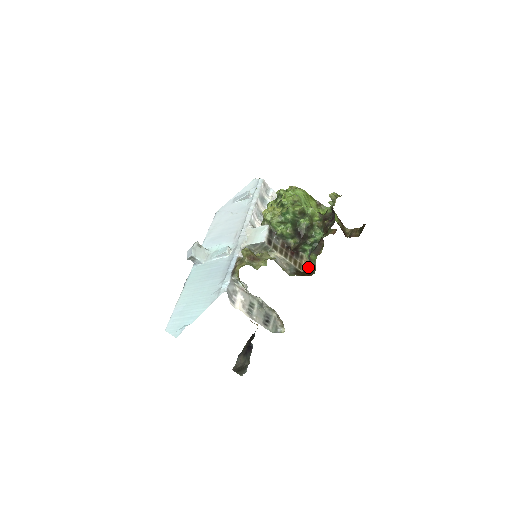
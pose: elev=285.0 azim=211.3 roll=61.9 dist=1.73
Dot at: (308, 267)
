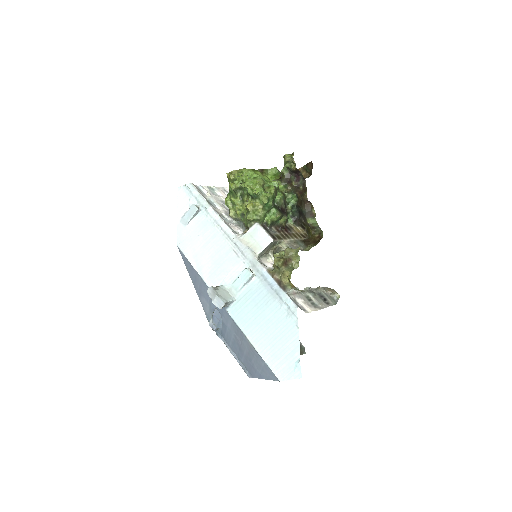
Dot at: (300, 231)
